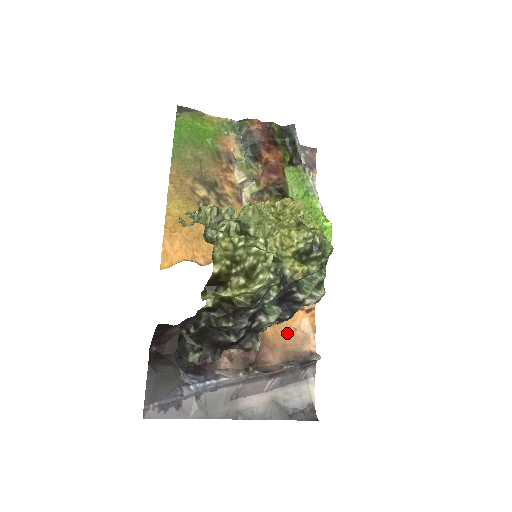
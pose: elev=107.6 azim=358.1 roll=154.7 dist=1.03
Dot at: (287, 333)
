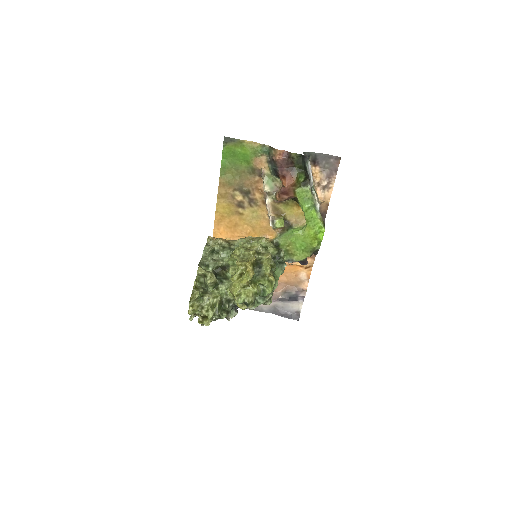
Dot at: (290, 277)
